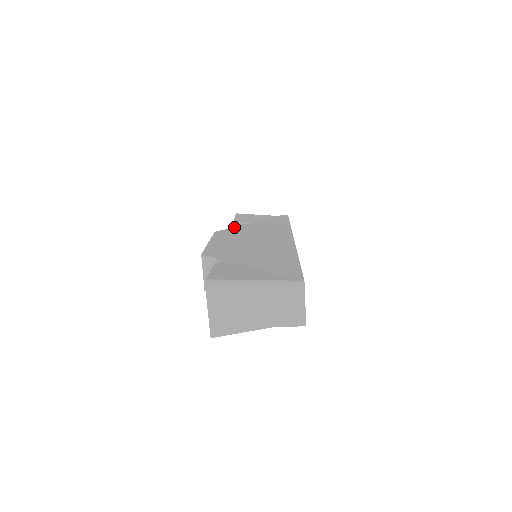
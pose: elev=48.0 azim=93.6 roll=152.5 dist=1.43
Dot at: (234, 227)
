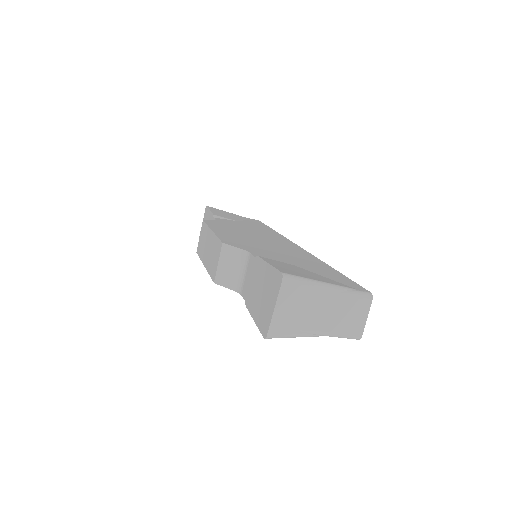
Dot at: (219, 220)
